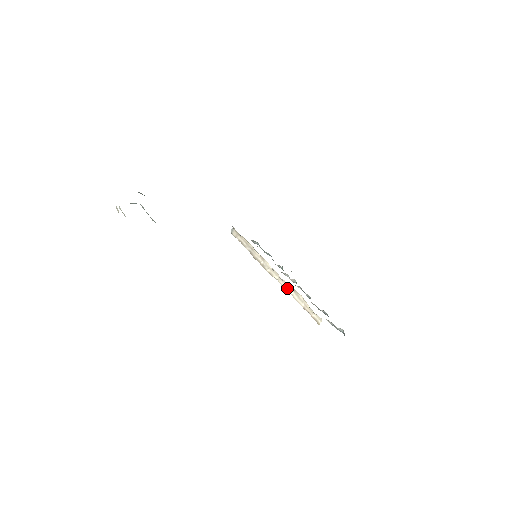
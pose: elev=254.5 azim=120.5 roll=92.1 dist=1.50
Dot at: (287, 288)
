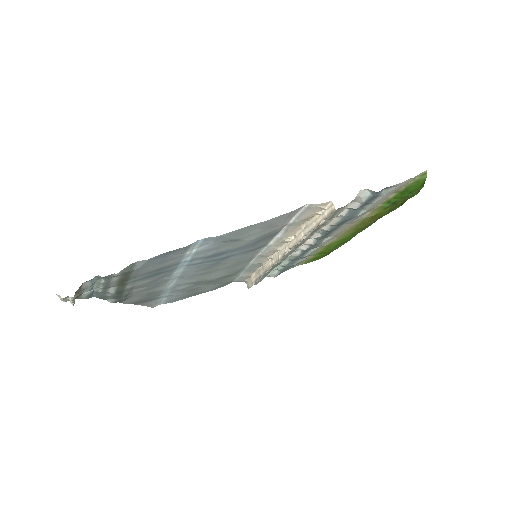
Dot at: (297, 239)
